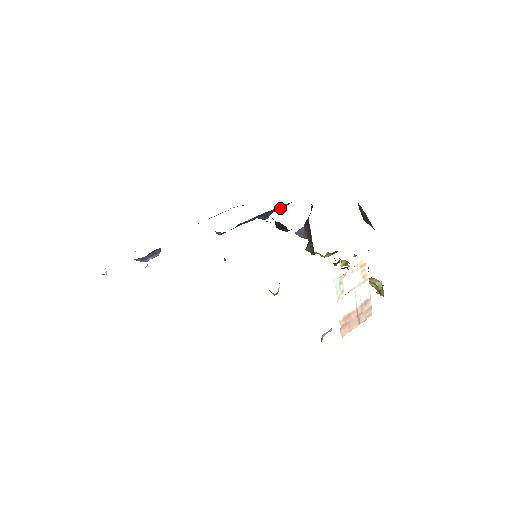
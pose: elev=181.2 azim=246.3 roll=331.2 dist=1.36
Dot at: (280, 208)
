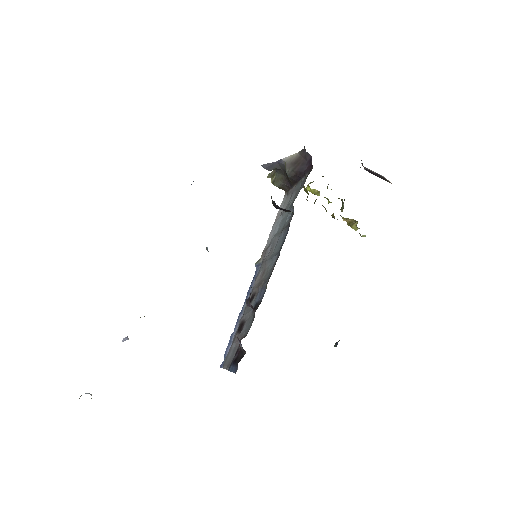
Dot at: occluded
